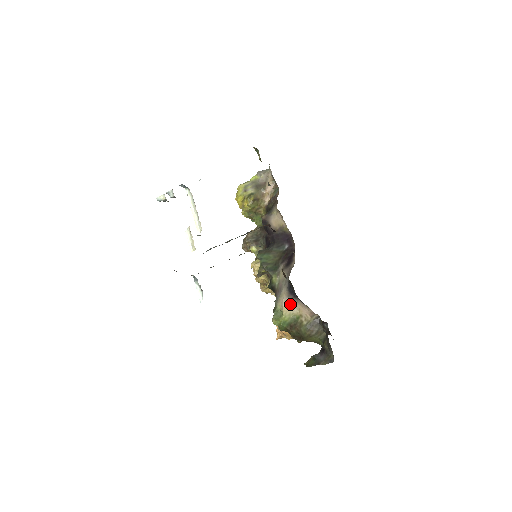
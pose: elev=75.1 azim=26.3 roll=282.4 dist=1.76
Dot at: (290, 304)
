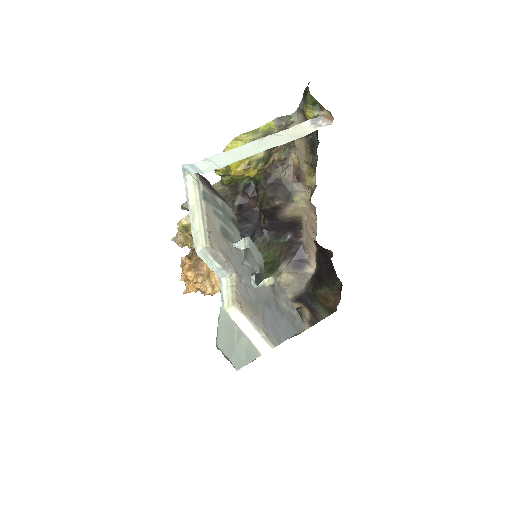
Dot at: occluded
